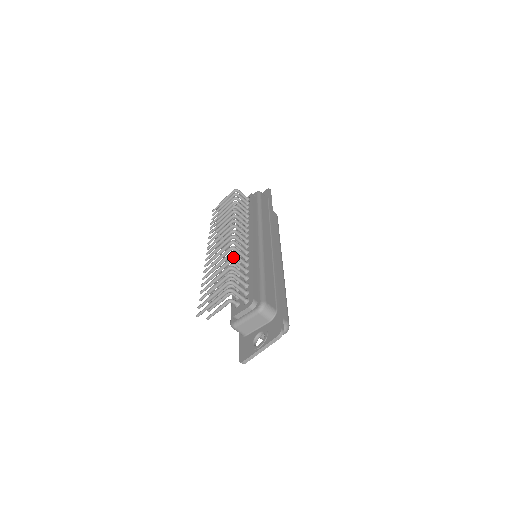
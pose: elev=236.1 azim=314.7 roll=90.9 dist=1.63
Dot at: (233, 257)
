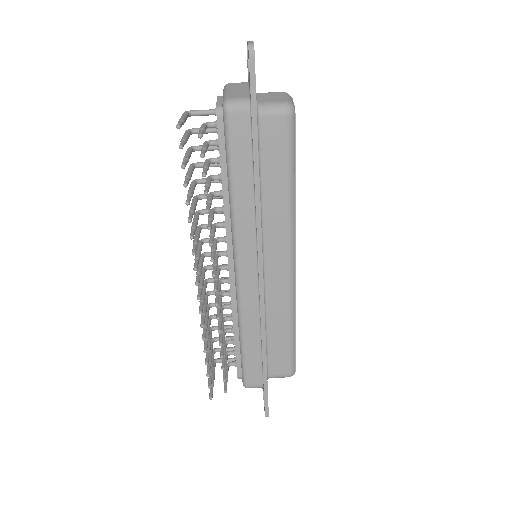
Dot at: occluded
